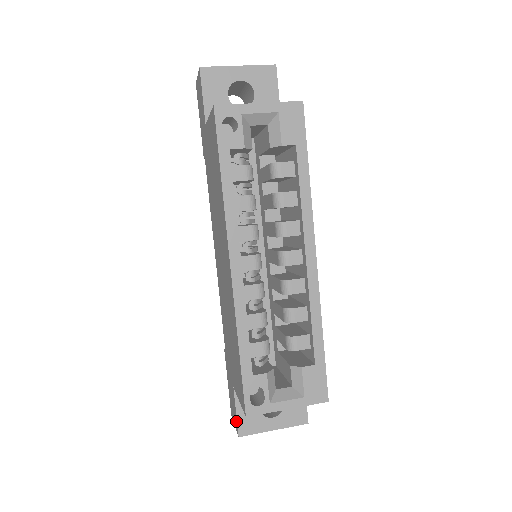
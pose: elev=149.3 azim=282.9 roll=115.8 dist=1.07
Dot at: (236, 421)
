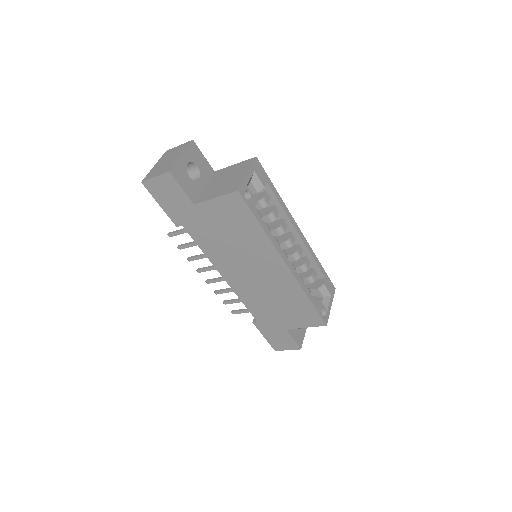
Dot at: (294, 344)
